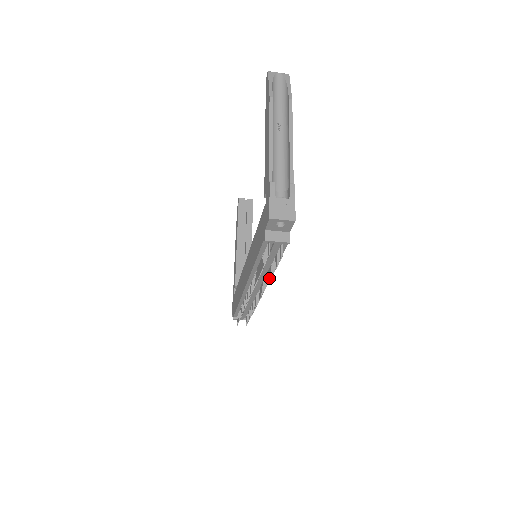
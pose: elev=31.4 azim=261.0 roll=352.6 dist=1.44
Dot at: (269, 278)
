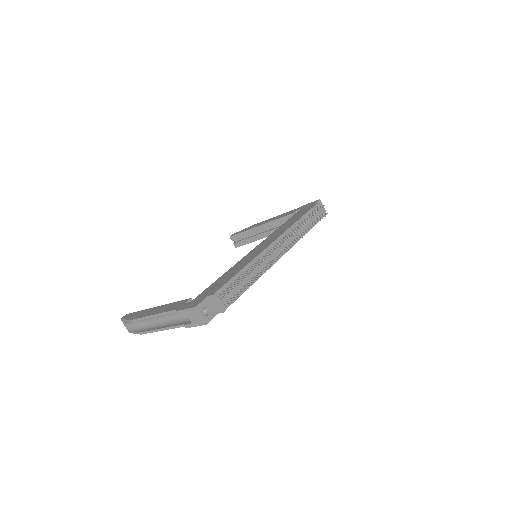
Dot at: (307, 231)
